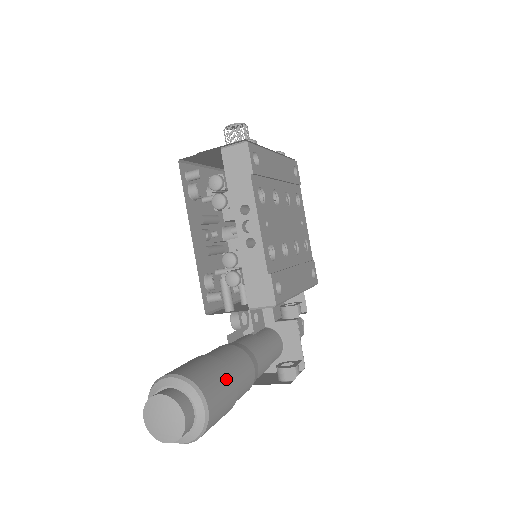
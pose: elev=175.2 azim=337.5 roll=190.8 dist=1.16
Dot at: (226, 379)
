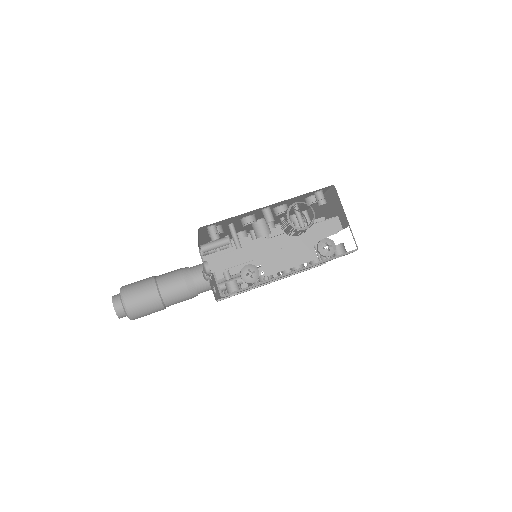
Dot at: (155, 311)
